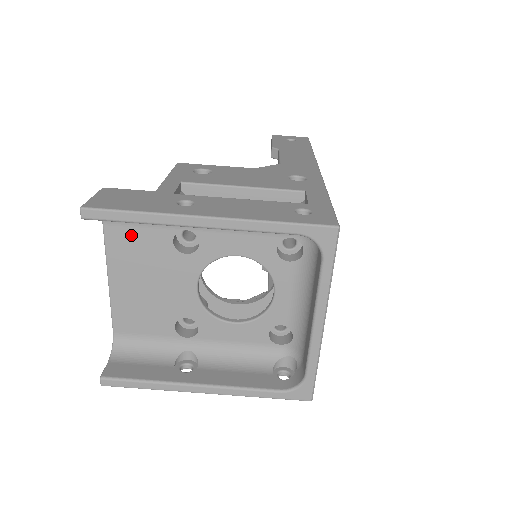
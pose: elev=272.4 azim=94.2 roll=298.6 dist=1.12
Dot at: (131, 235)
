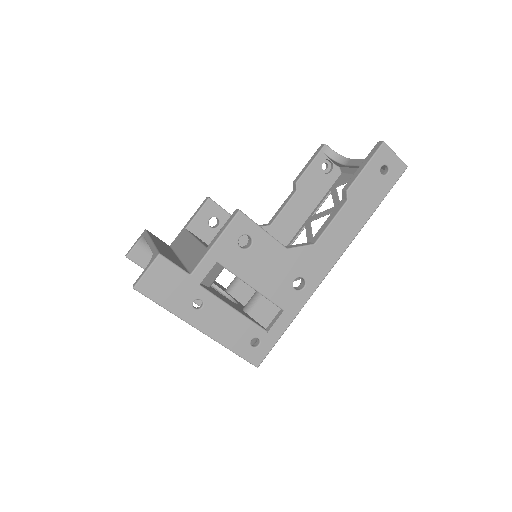
Dot at: occluded
